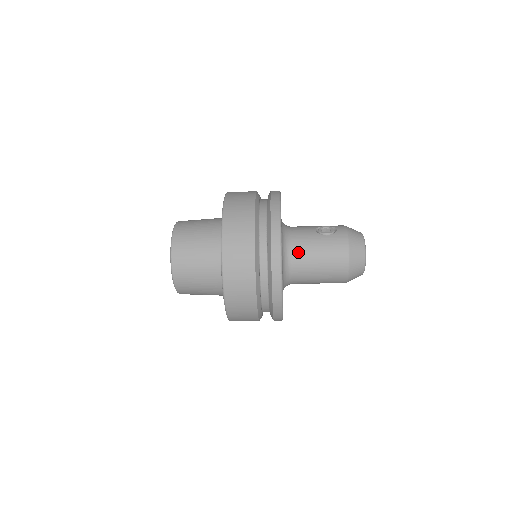
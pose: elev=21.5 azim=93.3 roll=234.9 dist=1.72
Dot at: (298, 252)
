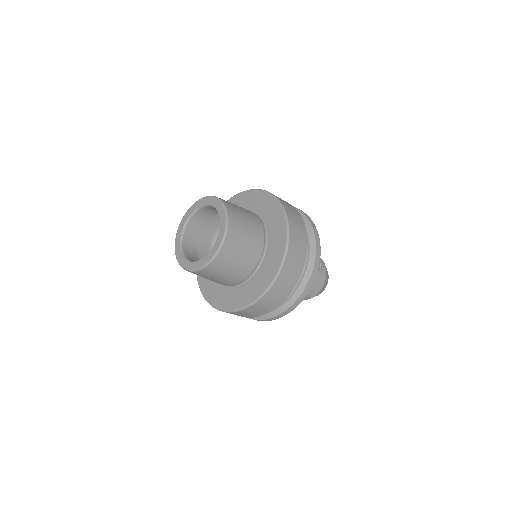
Dot at: occluded
